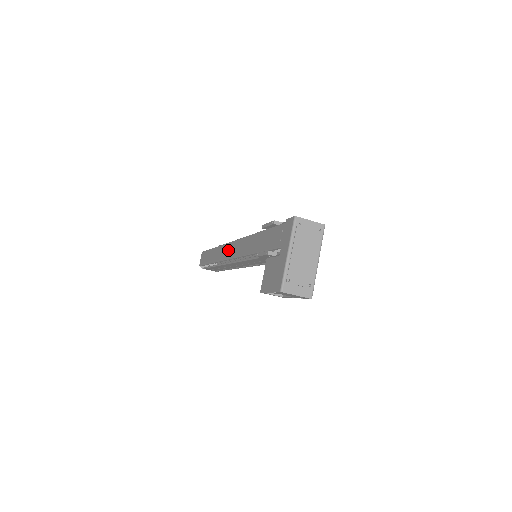
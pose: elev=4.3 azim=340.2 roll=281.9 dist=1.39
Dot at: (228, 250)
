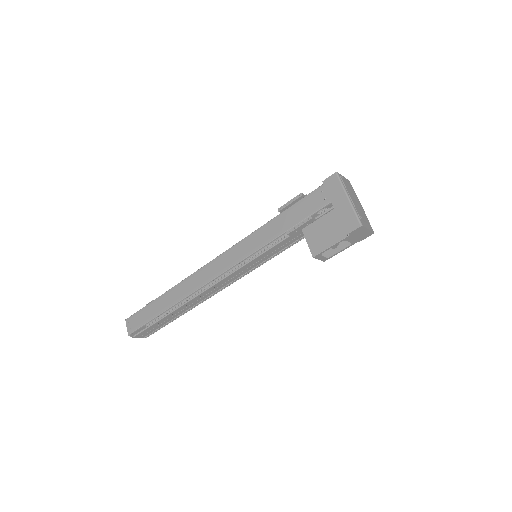
Dot at: (207, 272)
